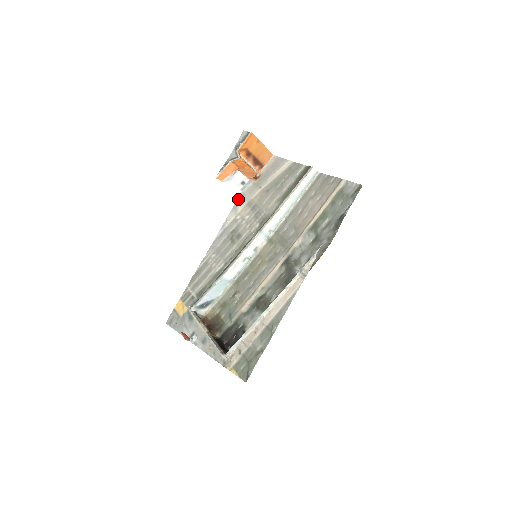
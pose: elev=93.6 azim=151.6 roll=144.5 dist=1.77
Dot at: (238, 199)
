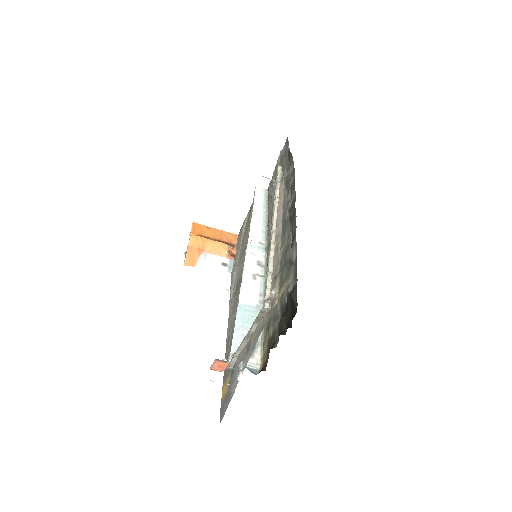
Dot at: (231, 278)
